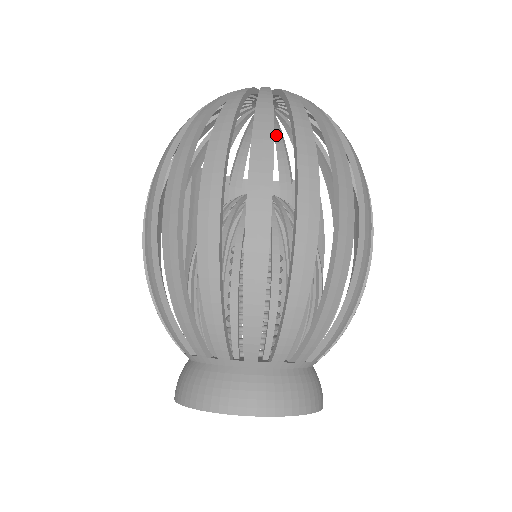
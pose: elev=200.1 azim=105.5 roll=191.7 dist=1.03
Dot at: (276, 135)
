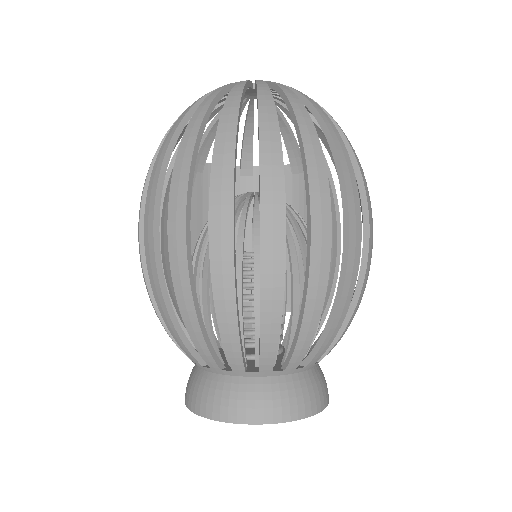
Dot at: occluded
